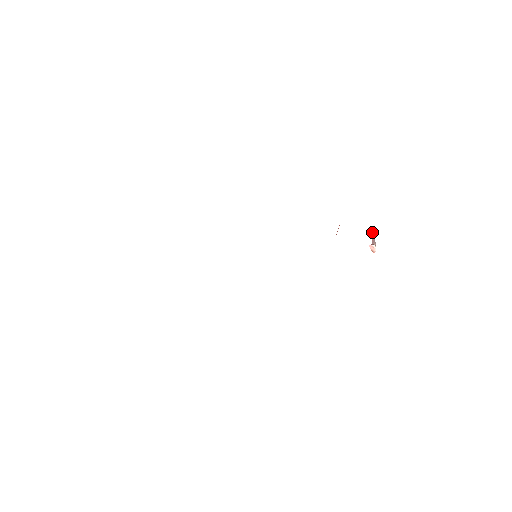
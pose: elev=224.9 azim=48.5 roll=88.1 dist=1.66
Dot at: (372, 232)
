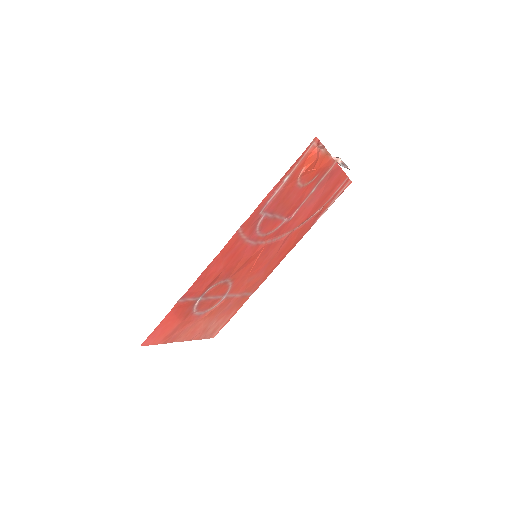
Dot at: (347, 167)
